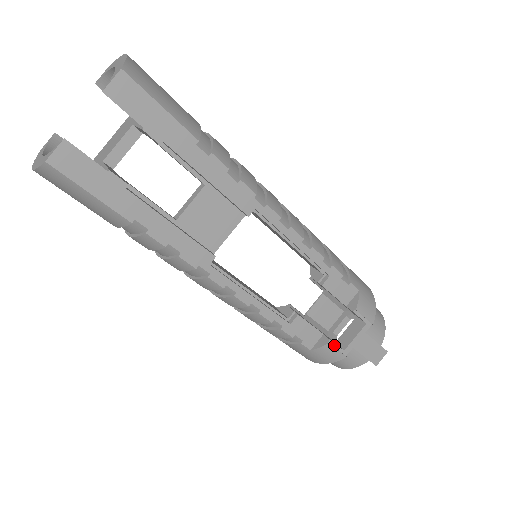
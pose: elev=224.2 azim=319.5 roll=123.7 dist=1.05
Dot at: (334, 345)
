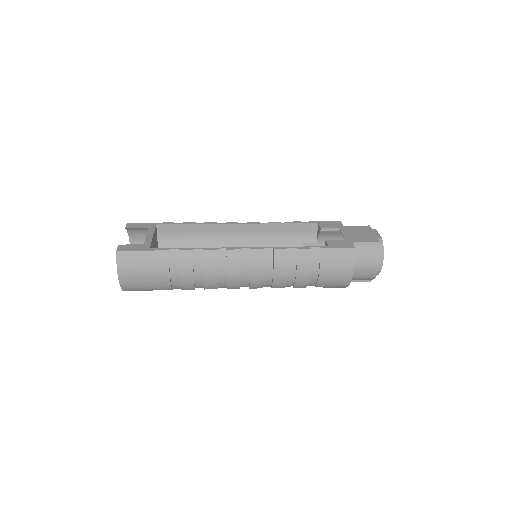
Dot at: occluded
